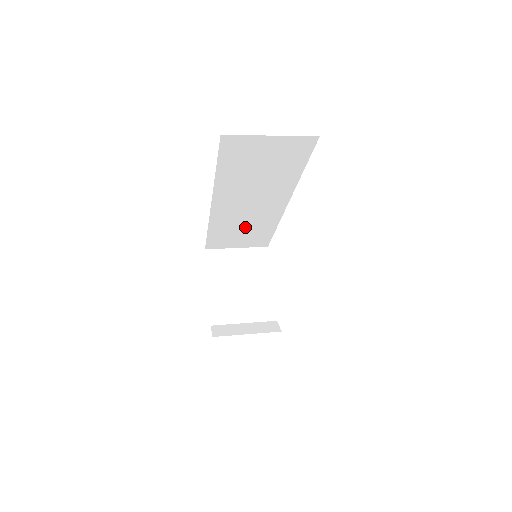
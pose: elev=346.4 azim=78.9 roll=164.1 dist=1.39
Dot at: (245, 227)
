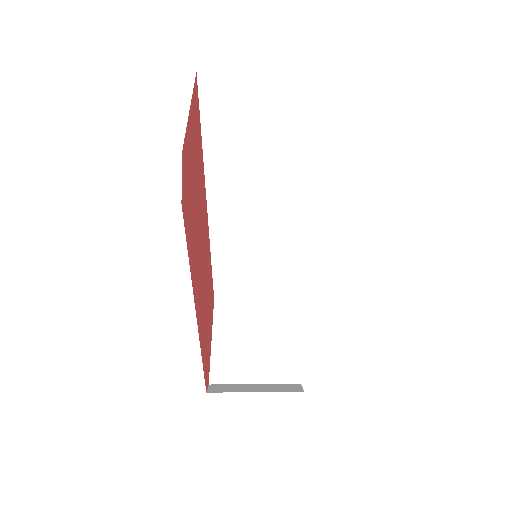
Dot at: (256, 255)
